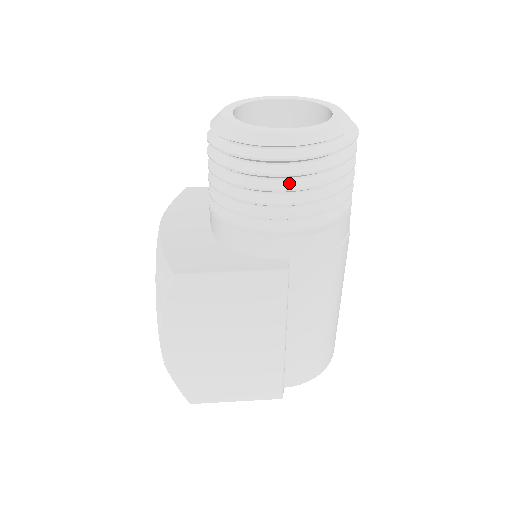
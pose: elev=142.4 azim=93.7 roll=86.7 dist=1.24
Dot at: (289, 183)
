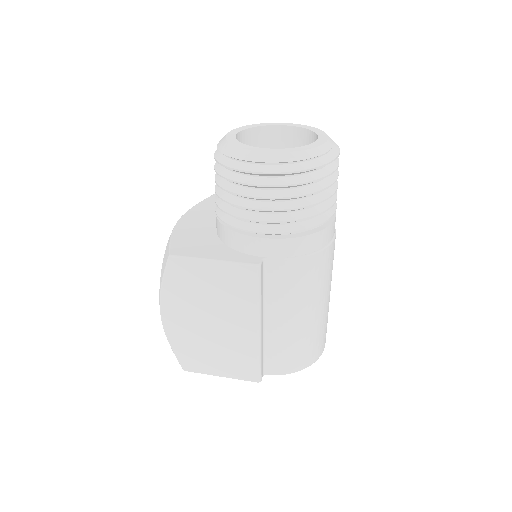
Dot at: (264, 193)
